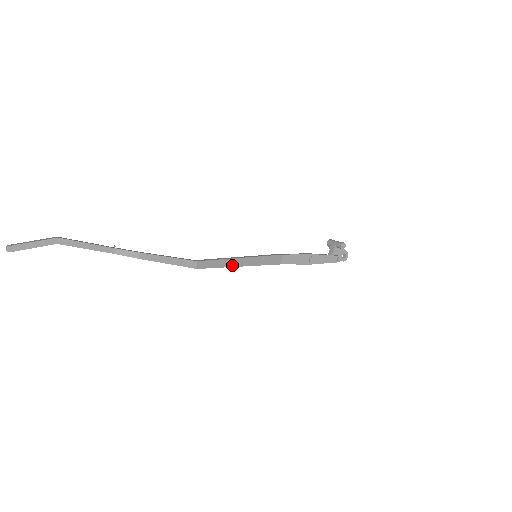
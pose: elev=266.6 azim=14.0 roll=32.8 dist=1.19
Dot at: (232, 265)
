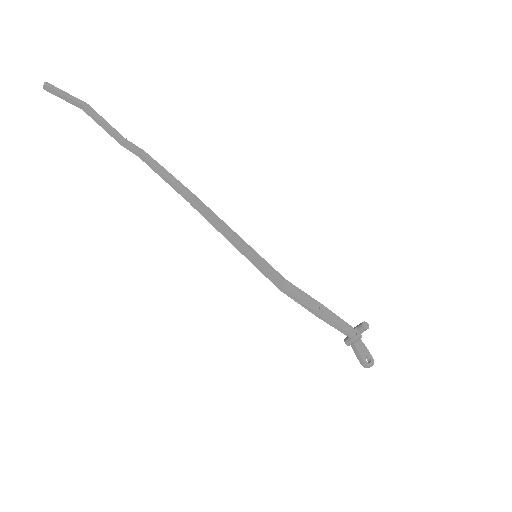
Dot at: (227, 232)
